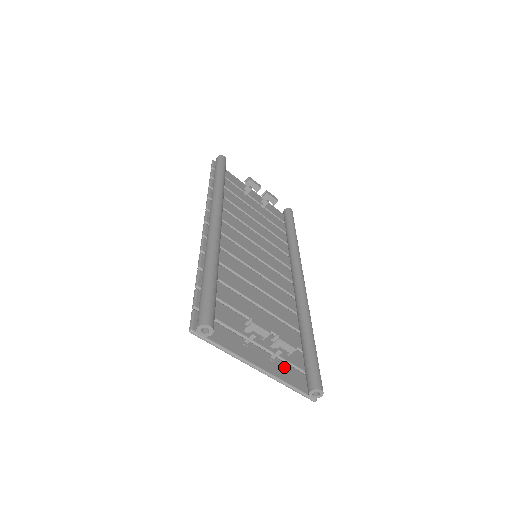
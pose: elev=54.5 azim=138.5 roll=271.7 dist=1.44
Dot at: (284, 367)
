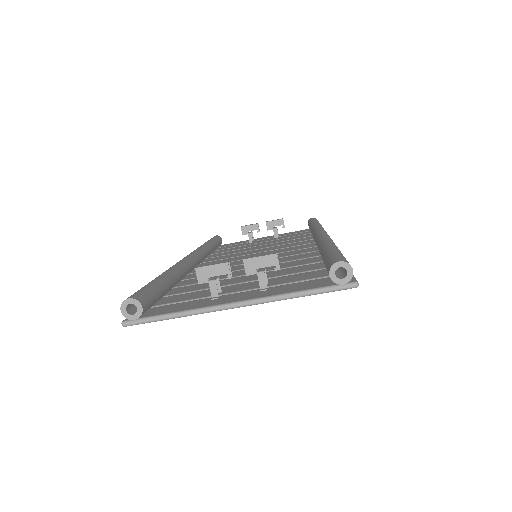
Dot at: (288, 286)
